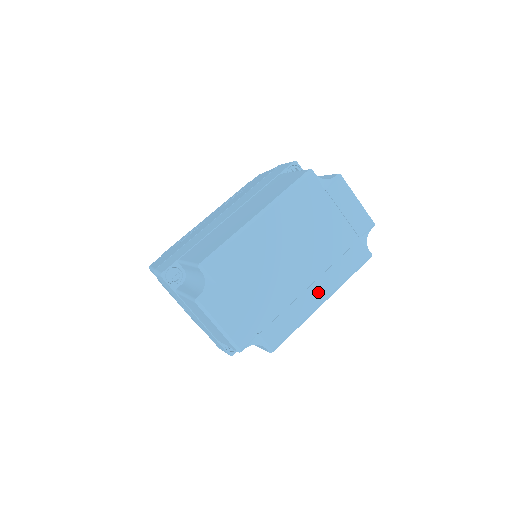
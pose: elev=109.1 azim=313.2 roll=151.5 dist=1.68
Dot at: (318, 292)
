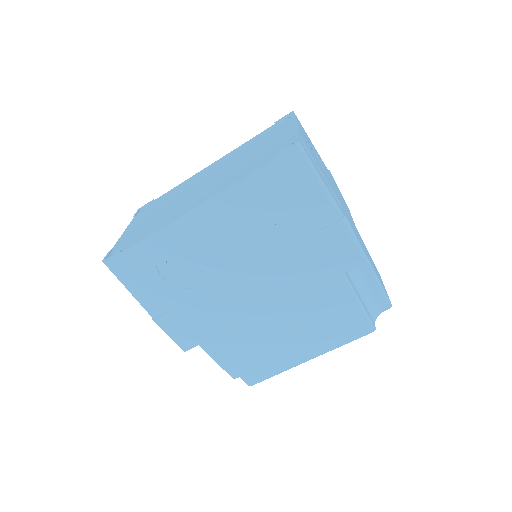
Dot at: occluded
